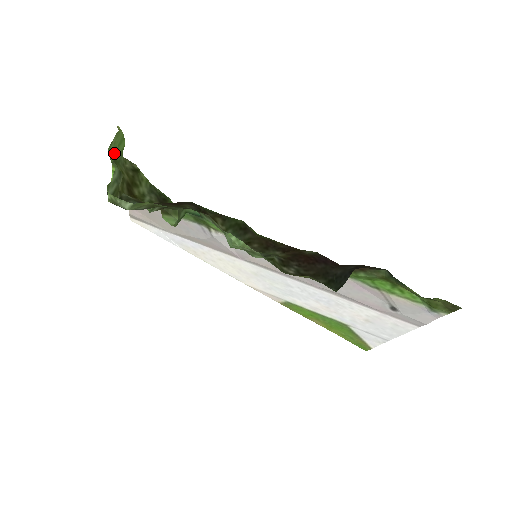
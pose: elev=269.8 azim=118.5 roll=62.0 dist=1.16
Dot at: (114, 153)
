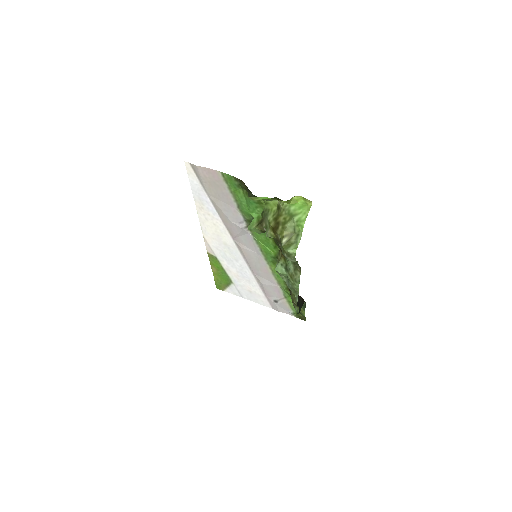
Dot at: (298, 214)
